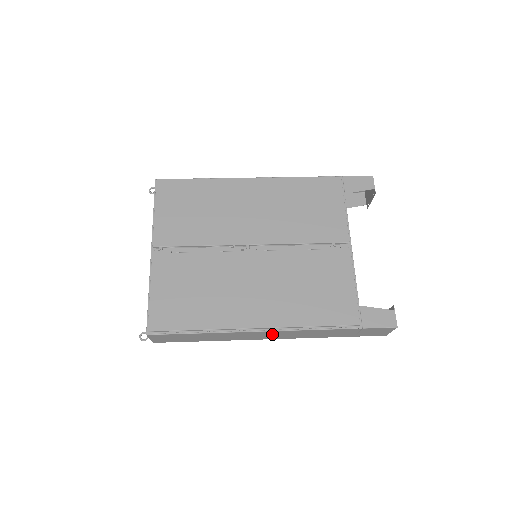
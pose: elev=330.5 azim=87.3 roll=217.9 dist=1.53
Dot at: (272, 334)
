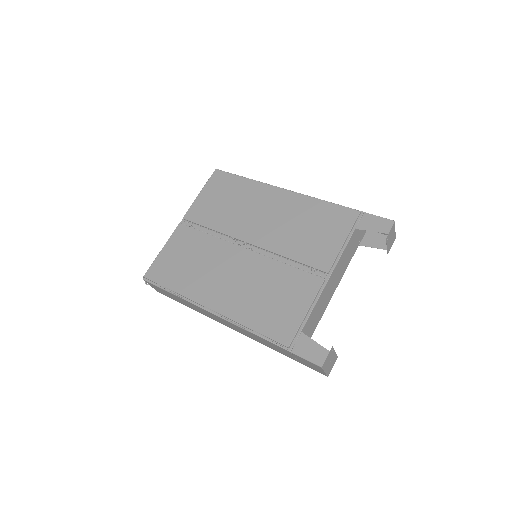
Dot at: (226, 322)
